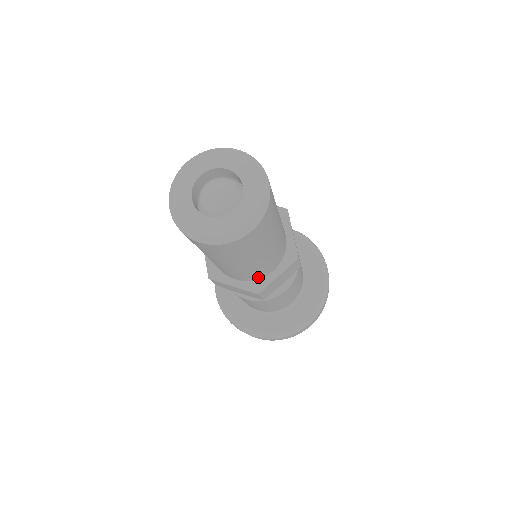
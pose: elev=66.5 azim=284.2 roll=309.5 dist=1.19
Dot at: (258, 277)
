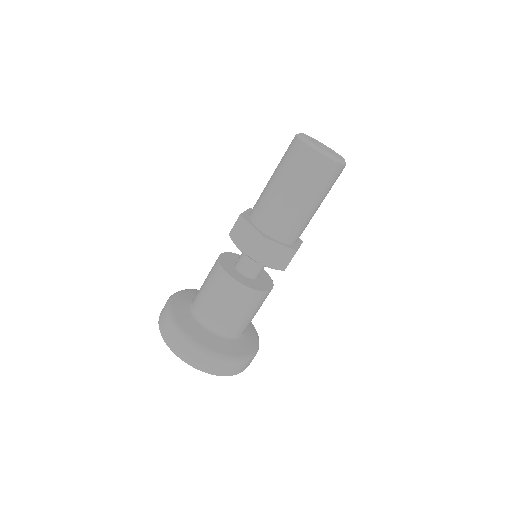
Dot at: (271, 232)
